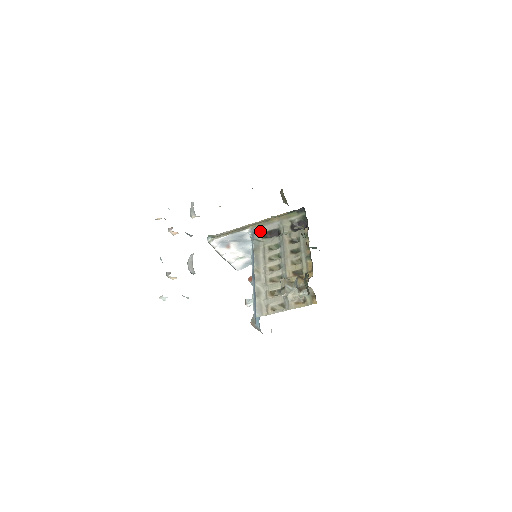
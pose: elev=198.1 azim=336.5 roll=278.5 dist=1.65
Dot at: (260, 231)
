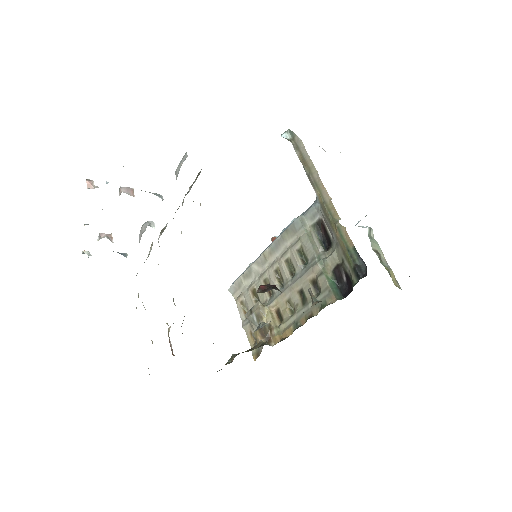
Dot at: (320, 213)
